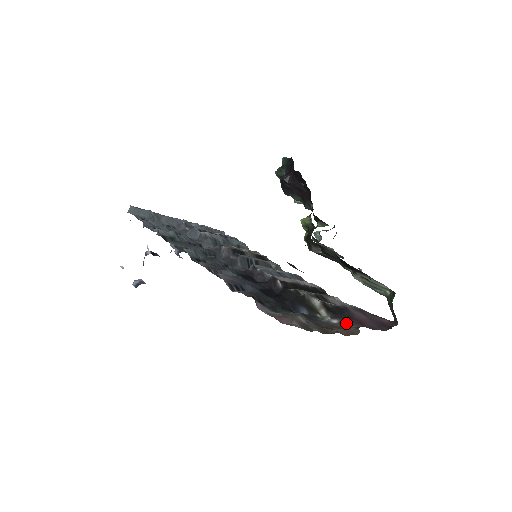
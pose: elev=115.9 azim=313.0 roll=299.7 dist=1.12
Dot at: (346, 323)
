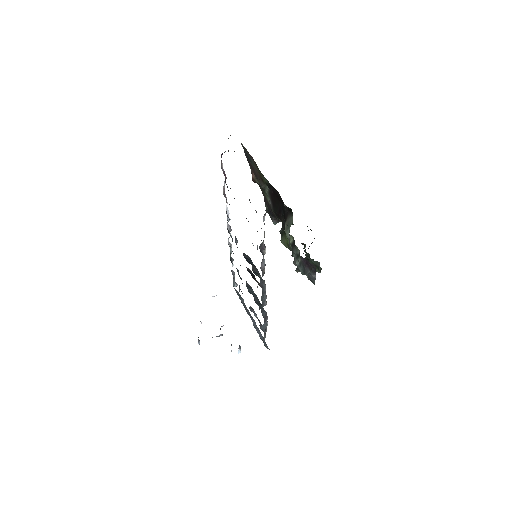
Dot at: occluded
